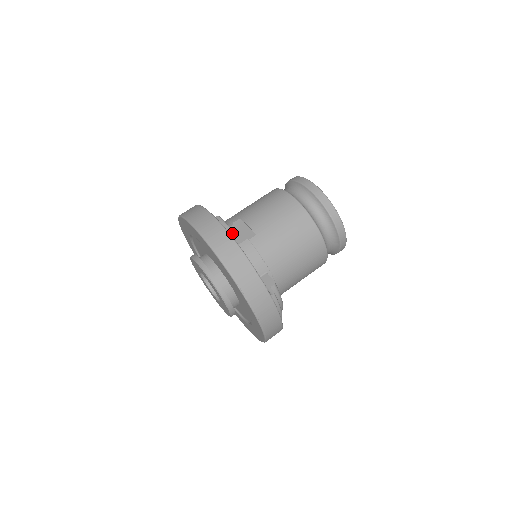
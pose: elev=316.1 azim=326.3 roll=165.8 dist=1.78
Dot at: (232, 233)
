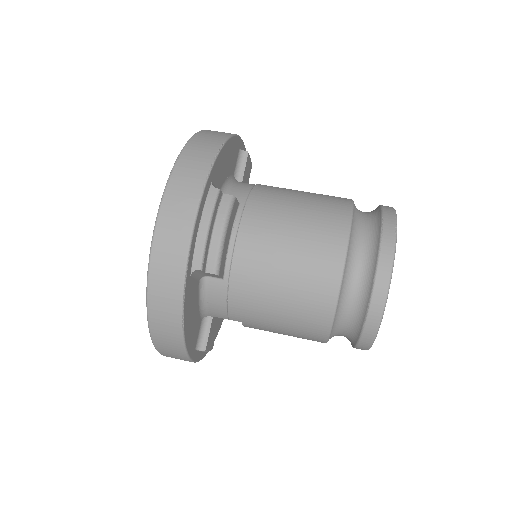
Dot at: (246, 160)
